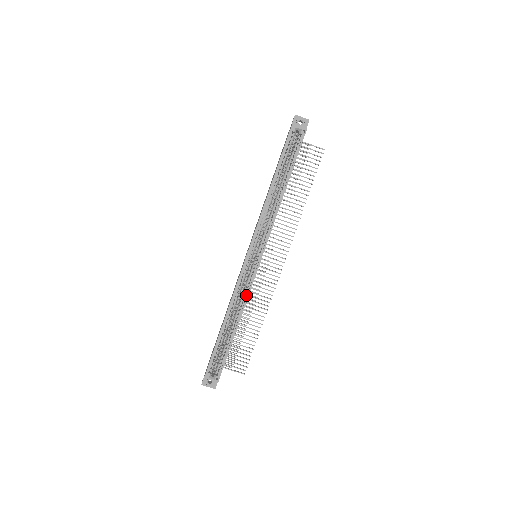
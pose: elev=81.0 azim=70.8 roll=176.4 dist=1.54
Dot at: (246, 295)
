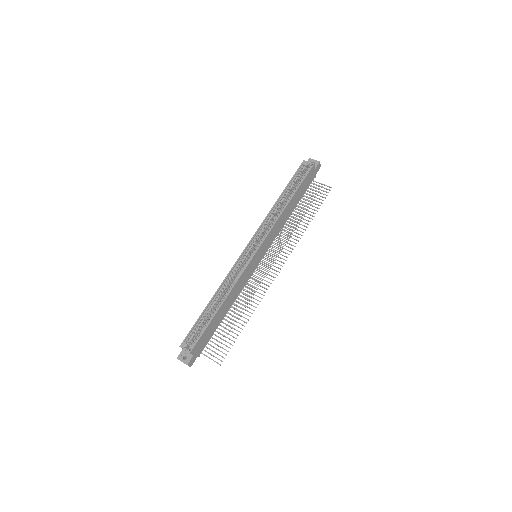
Dot at: (237, 280)
